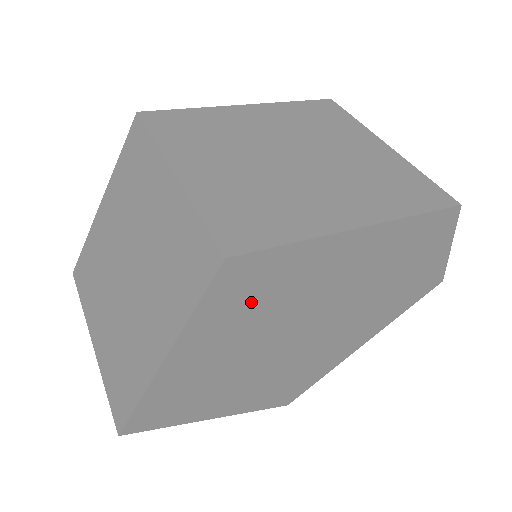
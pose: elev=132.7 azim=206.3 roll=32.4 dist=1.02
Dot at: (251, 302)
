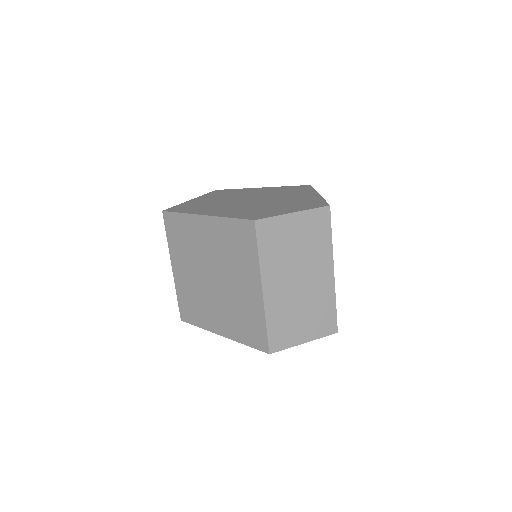
Dot at: occluded
